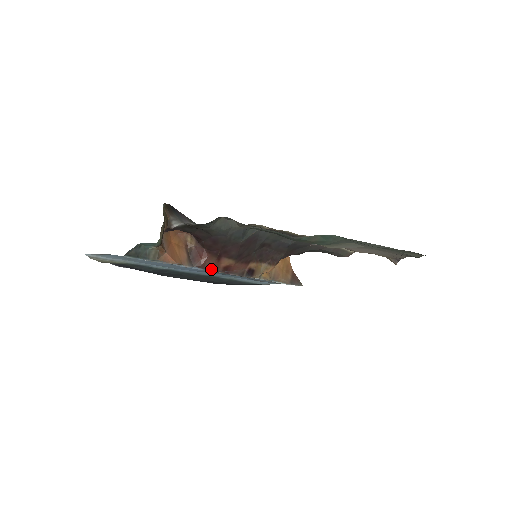
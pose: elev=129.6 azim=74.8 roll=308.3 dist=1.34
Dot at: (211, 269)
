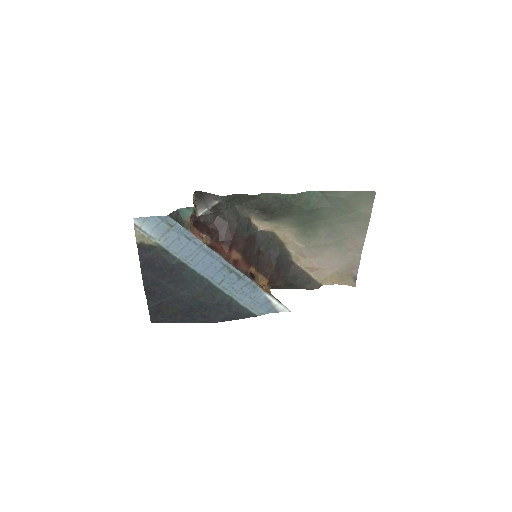
Dot at: (225, 258)
